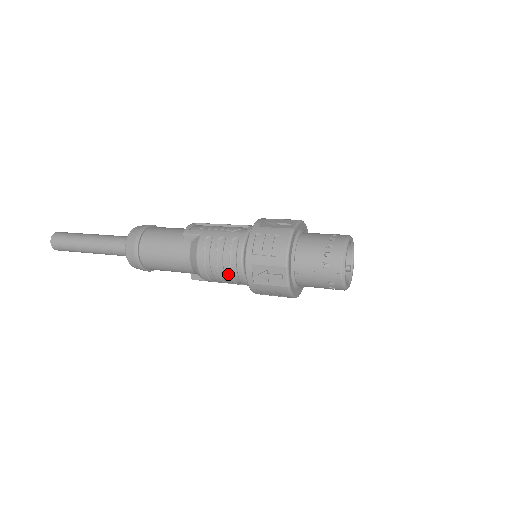
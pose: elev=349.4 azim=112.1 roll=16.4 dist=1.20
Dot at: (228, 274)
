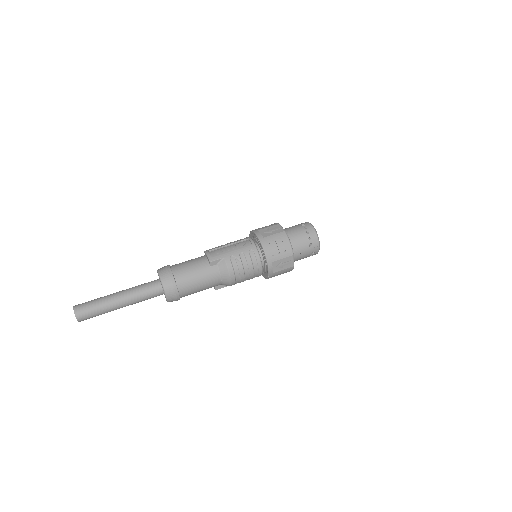
Dot at: (252, 275)
